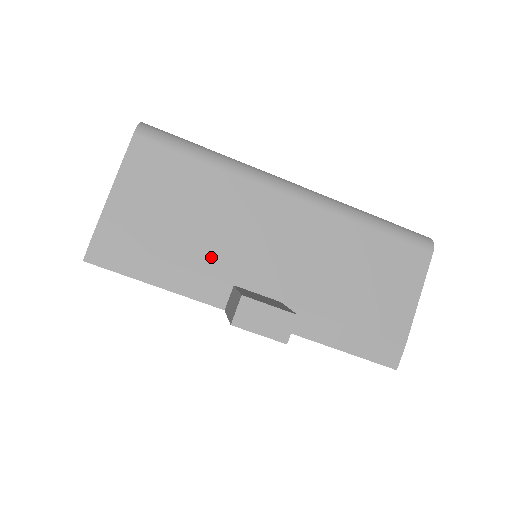
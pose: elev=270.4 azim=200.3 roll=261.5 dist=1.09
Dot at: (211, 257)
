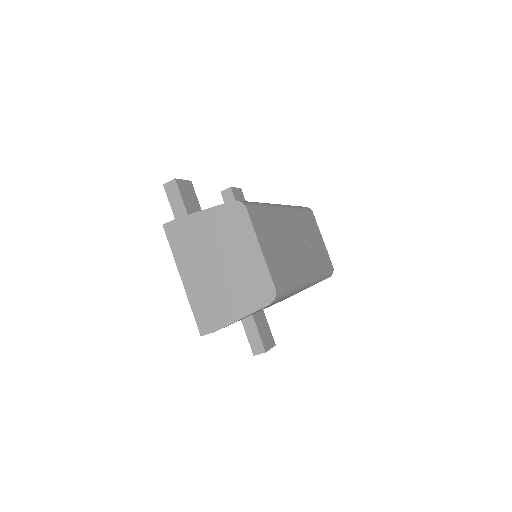
Dot at: occluded
